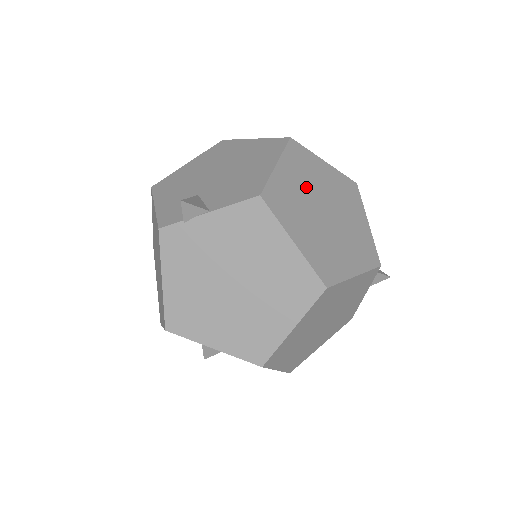
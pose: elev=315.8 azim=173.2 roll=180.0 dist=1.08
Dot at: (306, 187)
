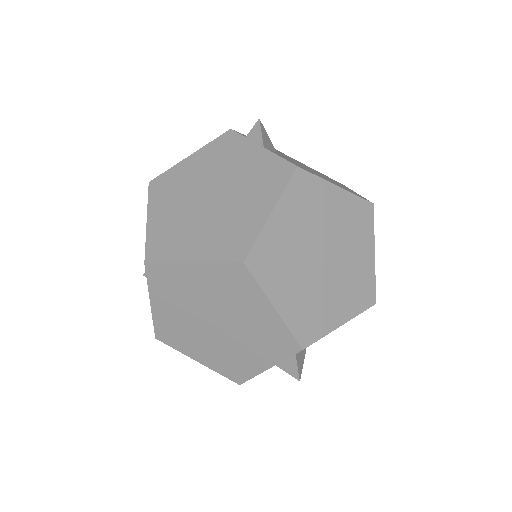
Dot at: (335, 227)
